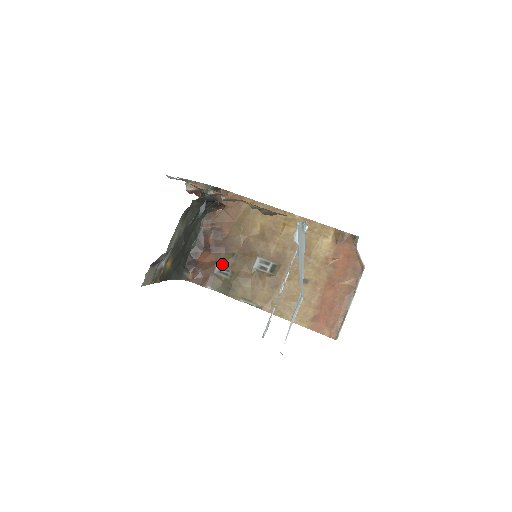
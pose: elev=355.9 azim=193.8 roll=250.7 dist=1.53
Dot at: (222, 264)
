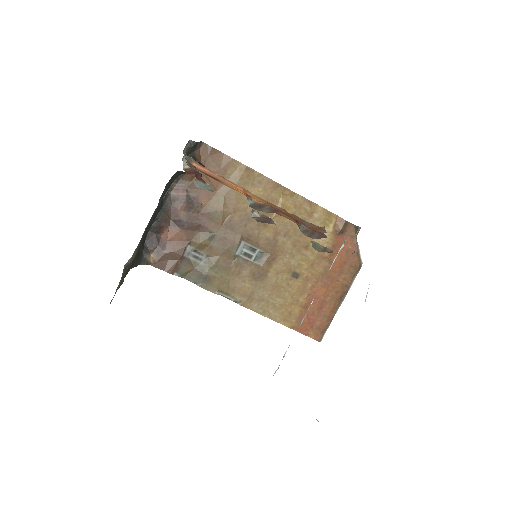
Dot at: (195, 245)
